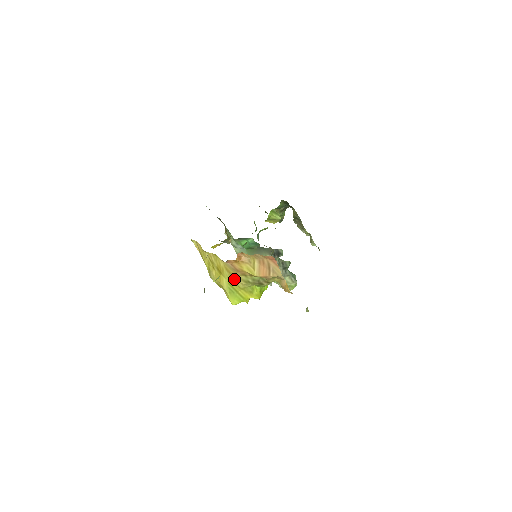
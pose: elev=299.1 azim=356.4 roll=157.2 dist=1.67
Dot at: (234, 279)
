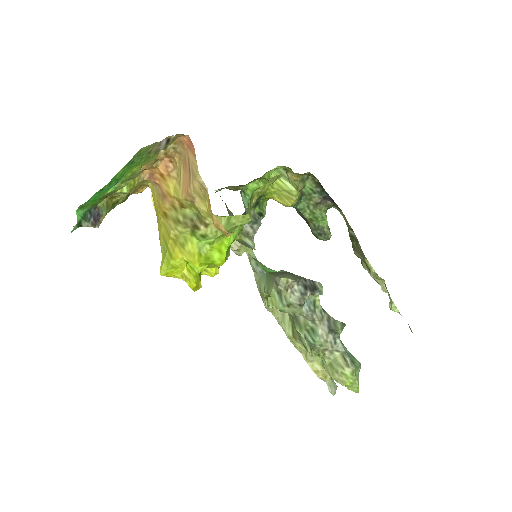
Dot at: (165, 220)
